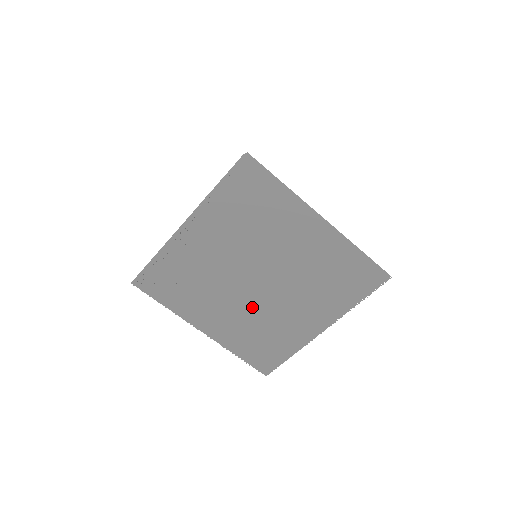
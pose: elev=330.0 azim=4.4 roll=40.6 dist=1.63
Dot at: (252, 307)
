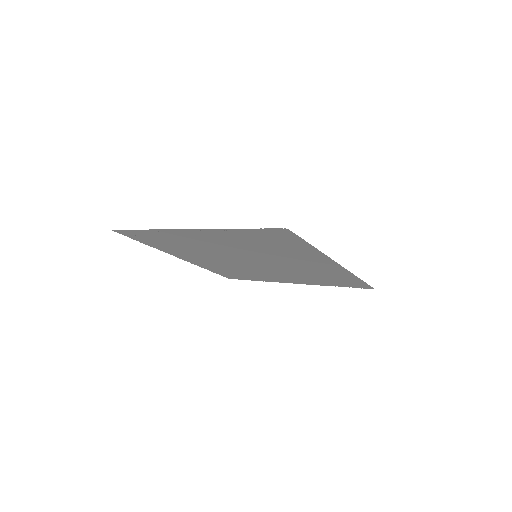
Dot at: (235, 265)
